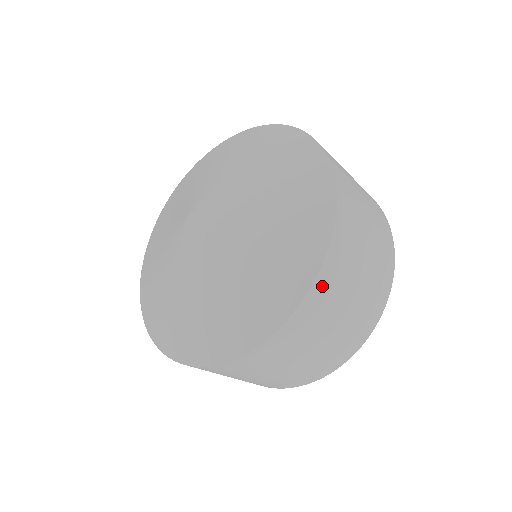
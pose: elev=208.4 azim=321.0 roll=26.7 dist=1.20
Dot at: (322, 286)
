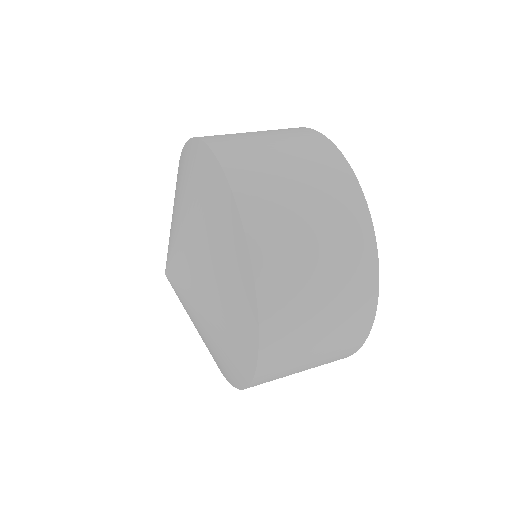
Dot at: (259, 383)
